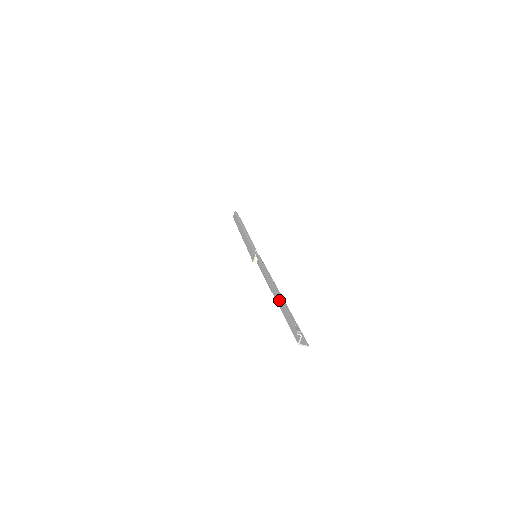
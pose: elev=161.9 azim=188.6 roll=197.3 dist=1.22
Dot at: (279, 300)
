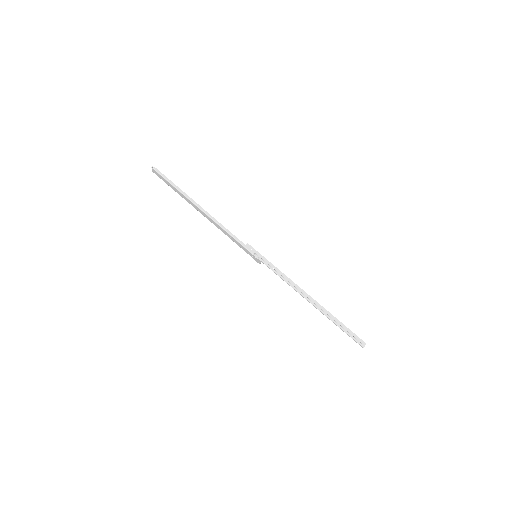
Dot at: (329, 319)
